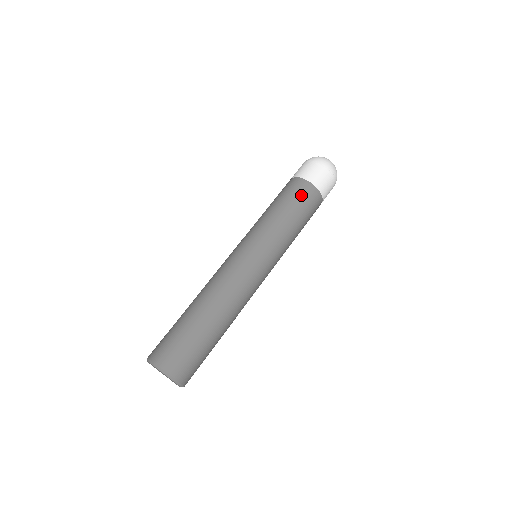
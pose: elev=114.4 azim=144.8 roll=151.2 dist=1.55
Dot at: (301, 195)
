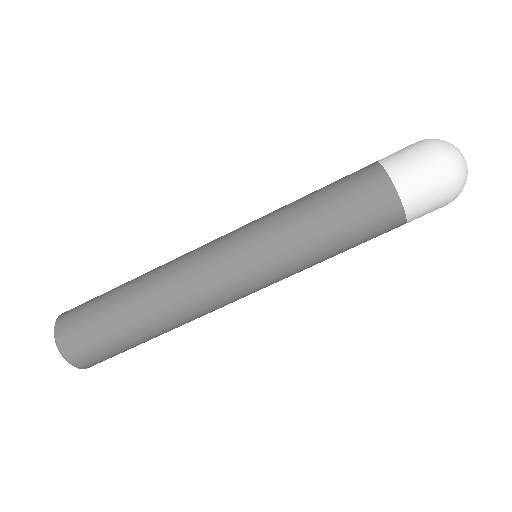
Dot at: (378, 235)
